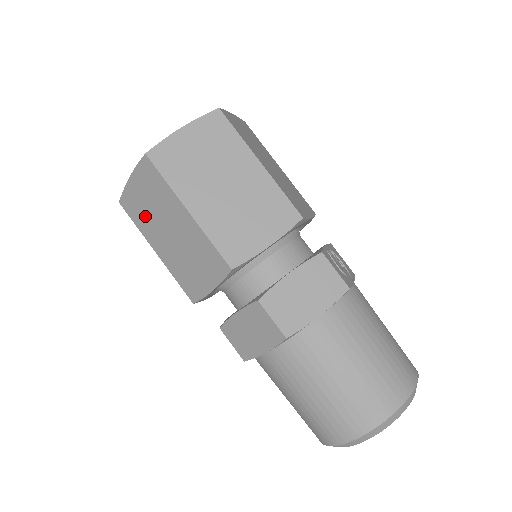
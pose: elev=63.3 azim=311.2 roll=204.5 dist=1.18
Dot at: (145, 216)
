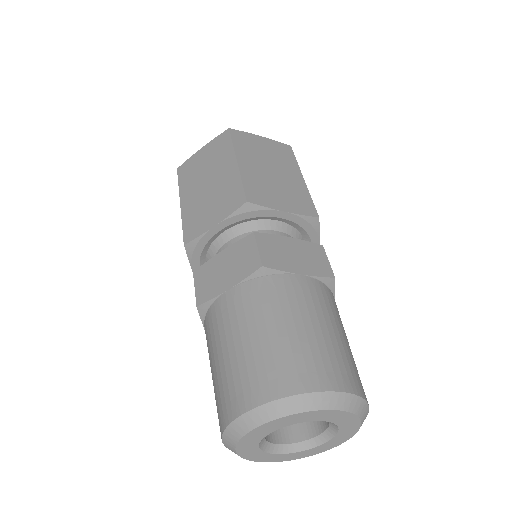
Dot at: (194, 174)
